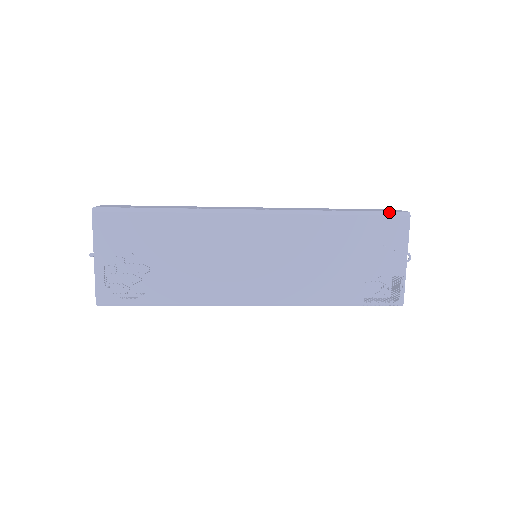
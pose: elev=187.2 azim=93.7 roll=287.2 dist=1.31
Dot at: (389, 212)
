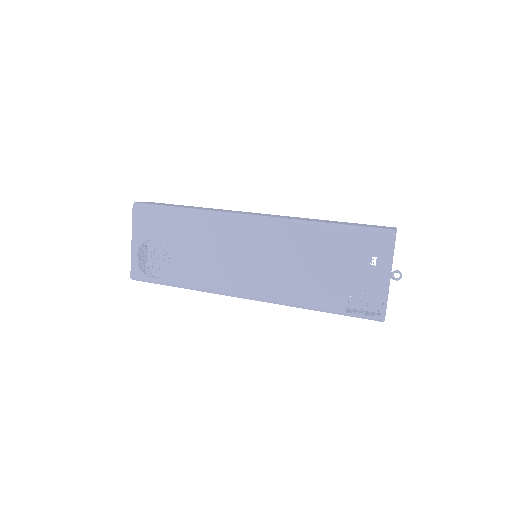
Dot at: (375, 228)
